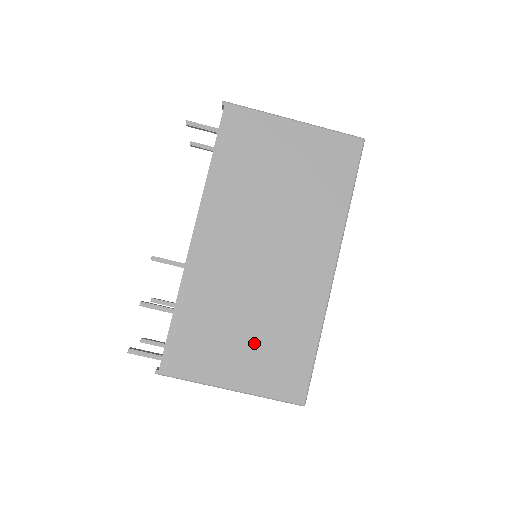
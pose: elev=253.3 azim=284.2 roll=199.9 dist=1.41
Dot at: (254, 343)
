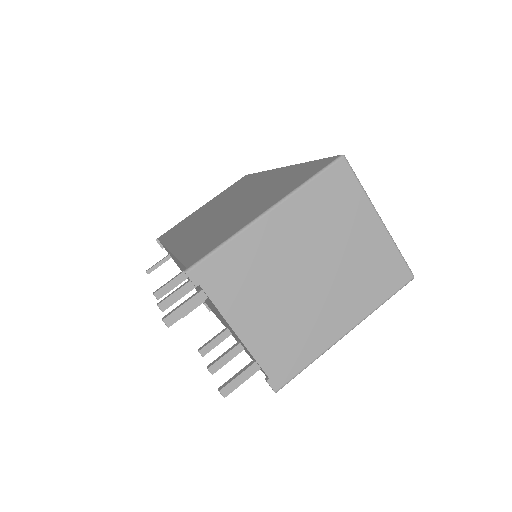
Dot at: (259, 201)
